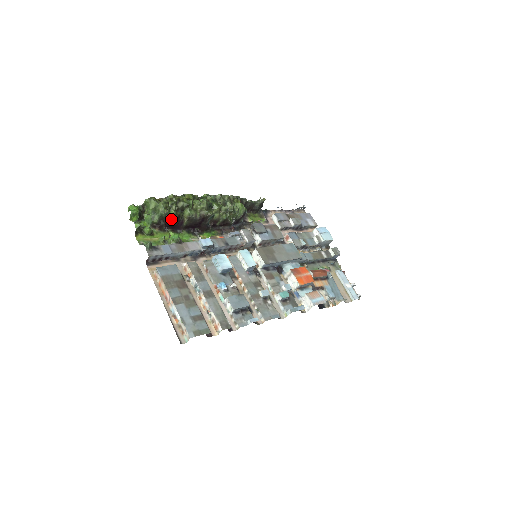
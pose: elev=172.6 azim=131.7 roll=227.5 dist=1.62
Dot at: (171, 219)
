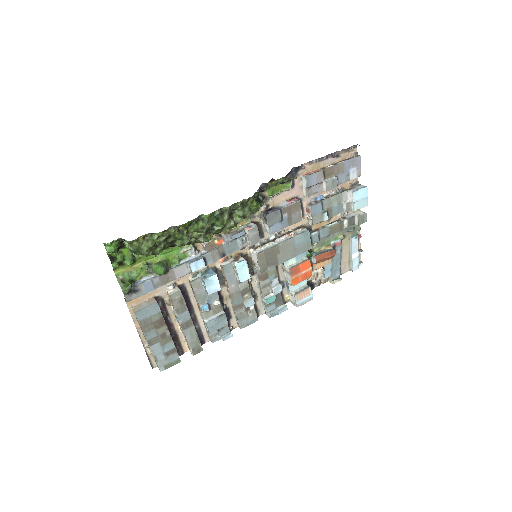
Dot at: (157, 254)
